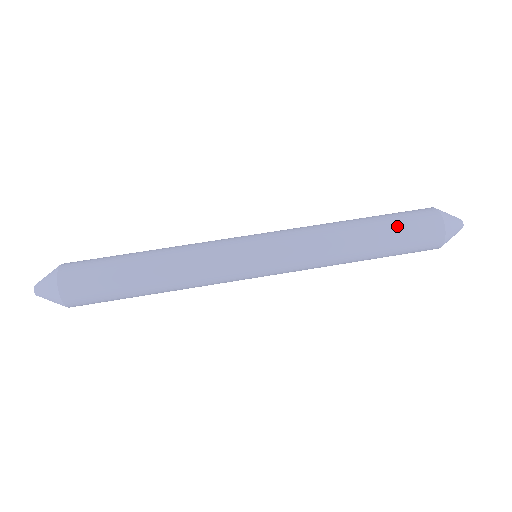
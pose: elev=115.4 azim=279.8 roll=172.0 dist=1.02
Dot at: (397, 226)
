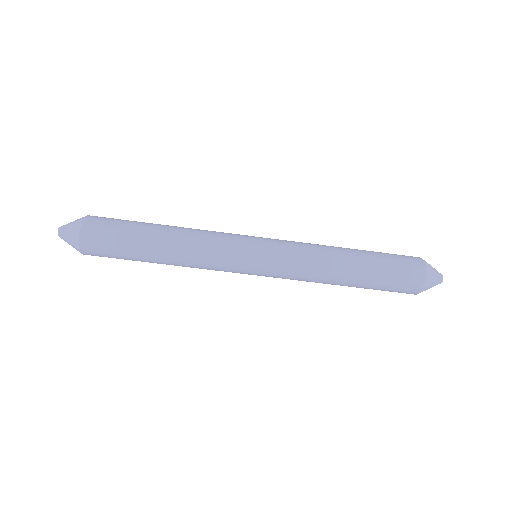
Dot at: (381, 284)
